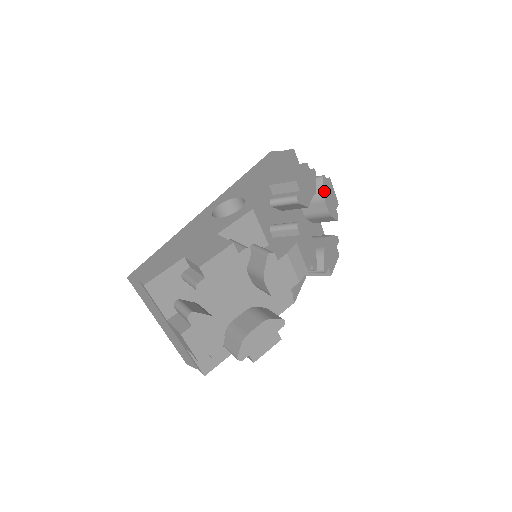
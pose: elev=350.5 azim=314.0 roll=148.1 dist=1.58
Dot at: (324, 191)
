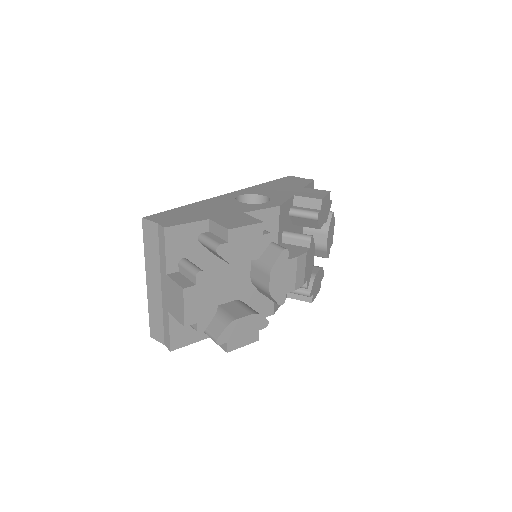
Dot at: (330, 225)
